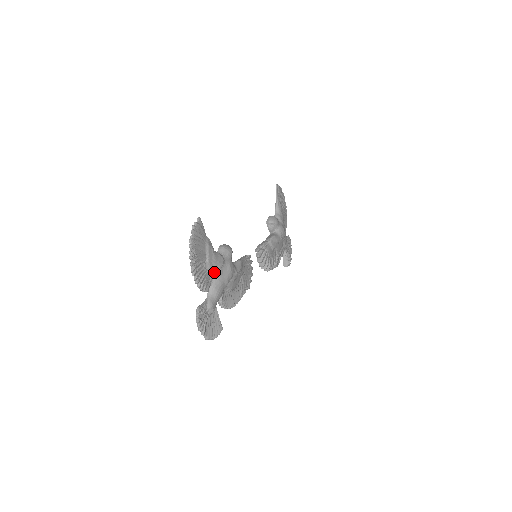
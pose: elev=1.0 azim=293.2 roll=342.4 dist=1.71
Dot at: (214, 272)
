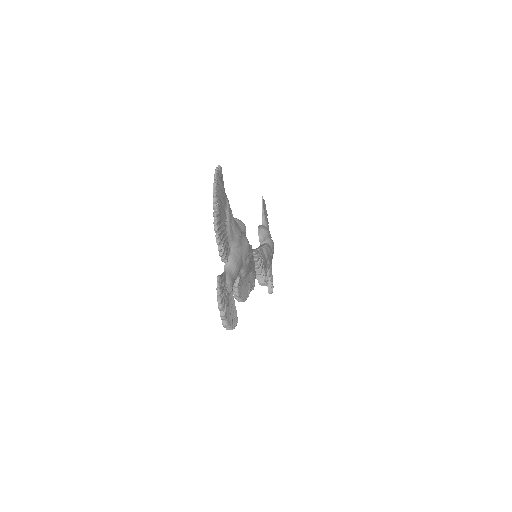
Dot at: (233, 240)
